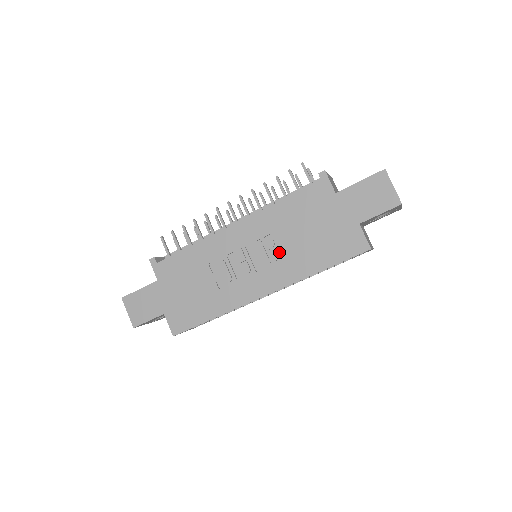
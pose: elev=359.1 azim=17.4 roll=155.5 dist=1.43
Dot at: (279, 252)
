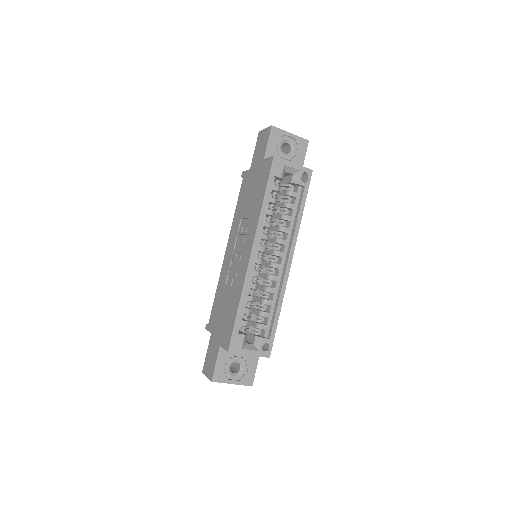
Dot at: (246, 226)
